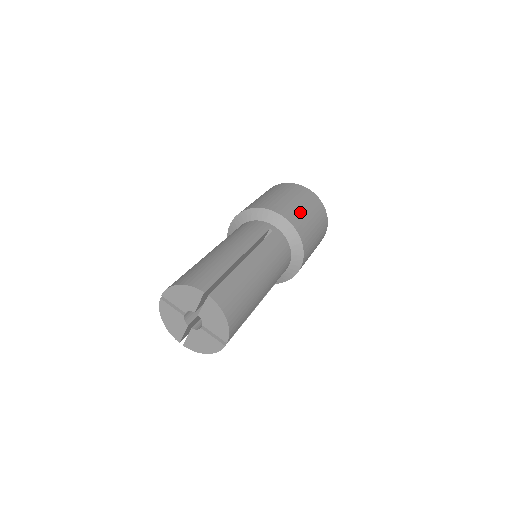
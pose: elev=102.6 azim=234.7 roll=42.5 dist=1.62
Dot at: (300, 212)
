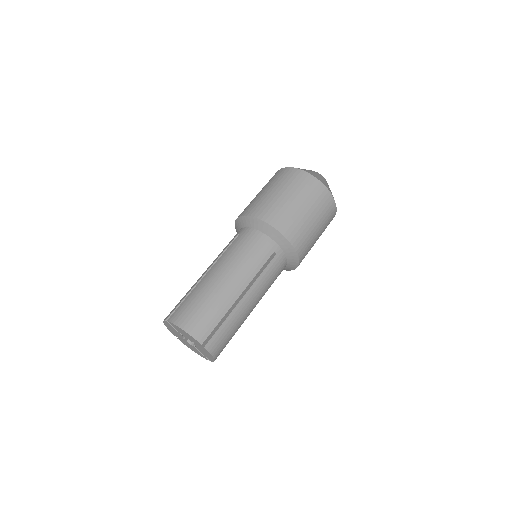
Dot at: (309, 230)
